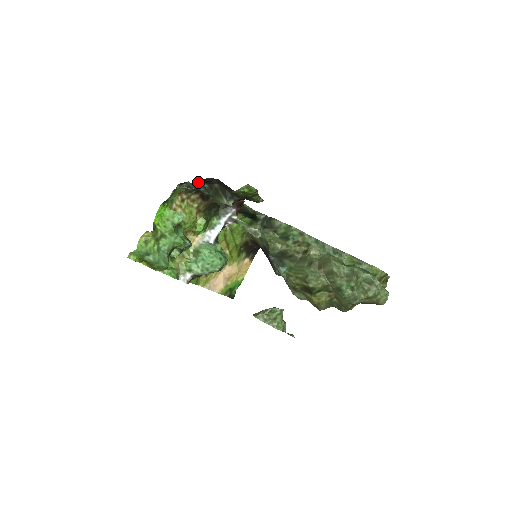
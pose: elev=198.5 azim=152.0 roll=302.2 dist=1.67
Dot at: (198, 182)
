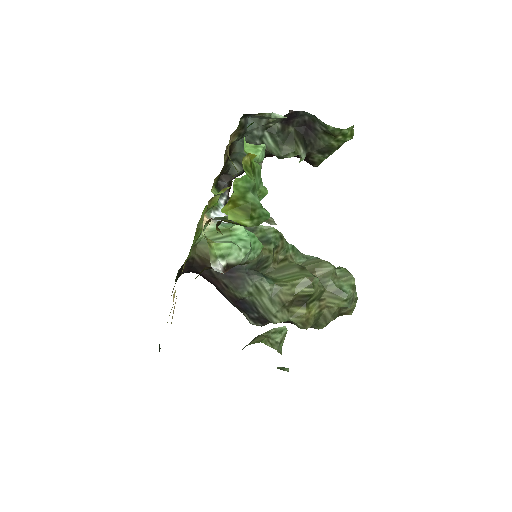
Dot at: (289, 112)
